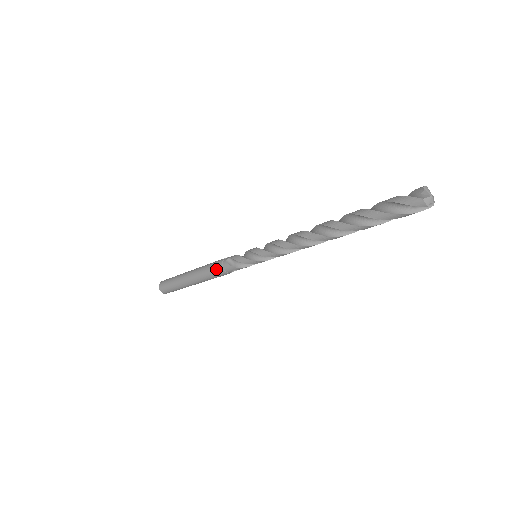
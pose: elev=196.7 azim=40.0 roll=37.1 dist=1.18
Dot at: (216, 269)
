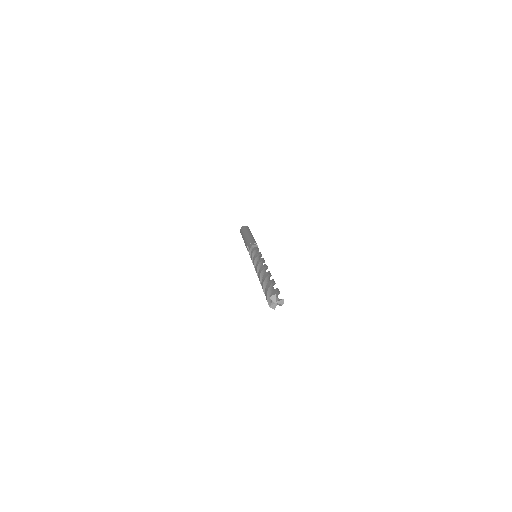
Dot at: occluded
